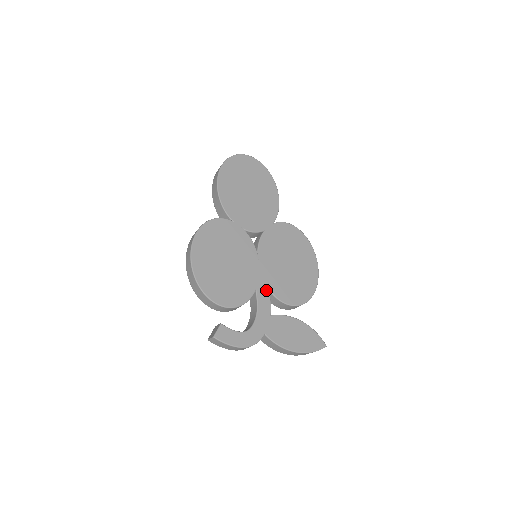
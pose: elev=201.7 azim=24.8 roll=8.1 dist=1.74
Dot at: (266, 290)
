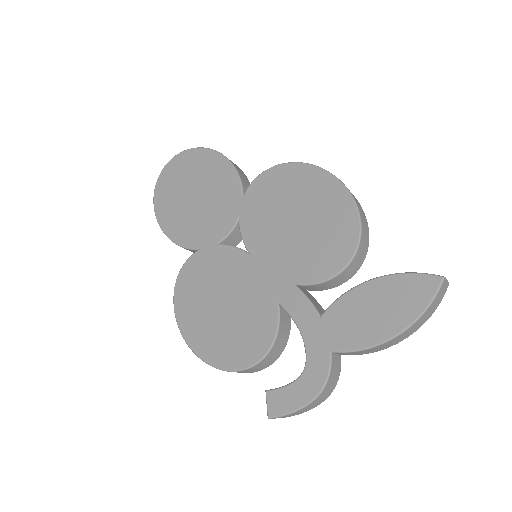
Dot at: (290, 289)
